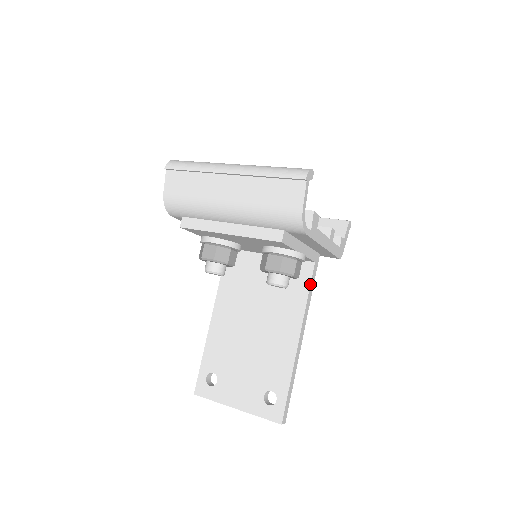
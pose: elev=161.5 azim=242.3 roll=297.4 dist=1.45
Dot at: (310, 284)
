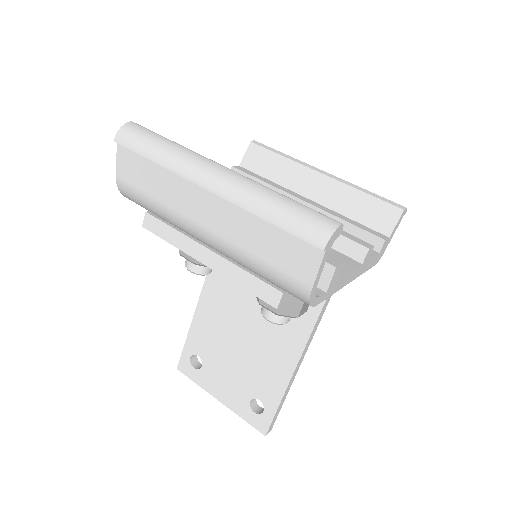
Dot at: (326, 299)
